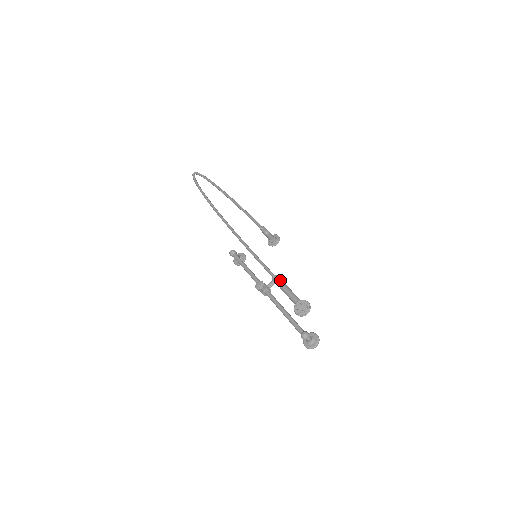
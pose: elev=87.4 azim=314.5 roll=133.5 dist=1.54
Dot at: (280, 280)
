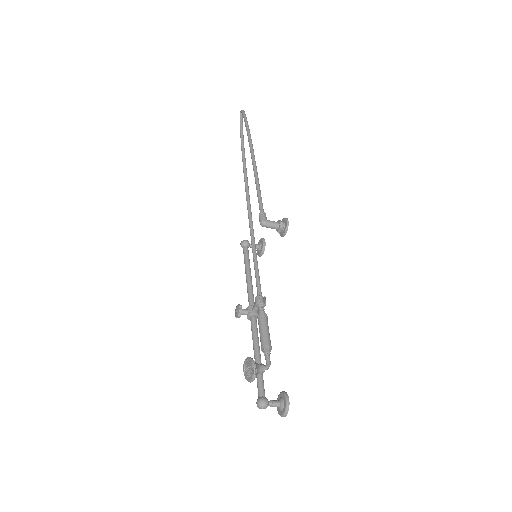
Dot at: (261, 304)
